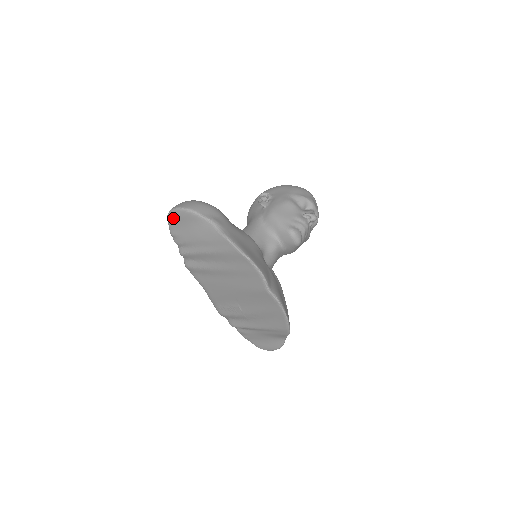
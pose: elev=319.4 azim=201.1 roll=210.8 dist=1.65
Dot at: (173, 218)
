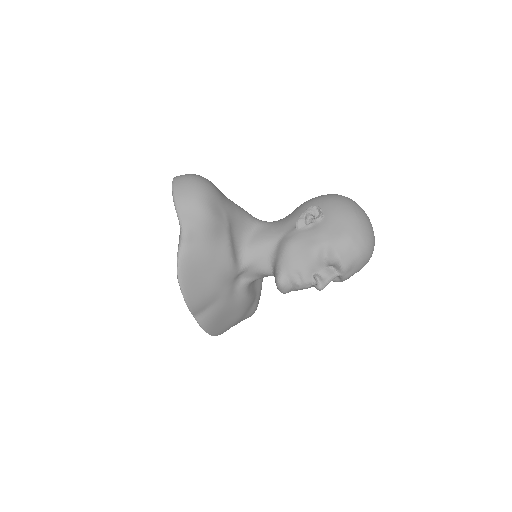
Dot at: occluded
